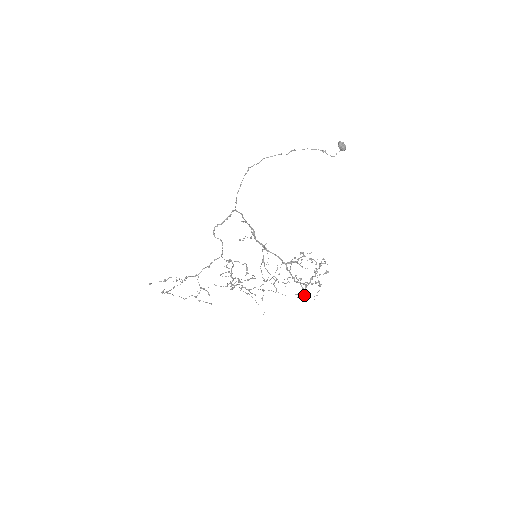
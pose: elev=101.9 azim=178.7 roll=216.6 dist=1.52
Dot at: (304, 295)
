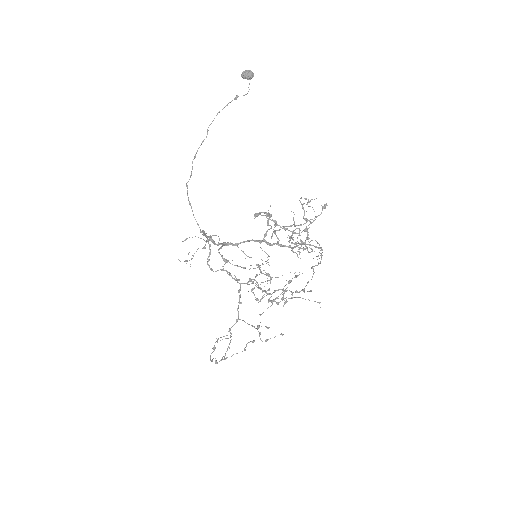
Dot at: occluded
